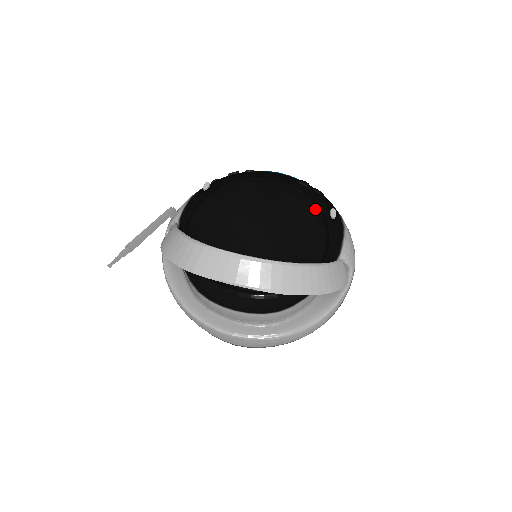
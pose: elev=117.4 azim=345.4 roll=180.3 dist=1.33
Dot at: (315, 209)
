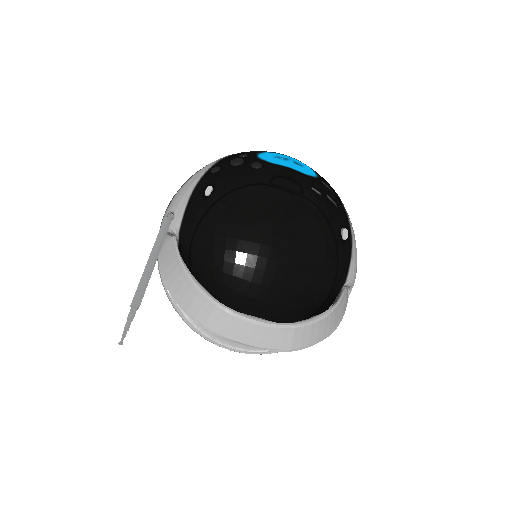
Dot at: (328, 234)
